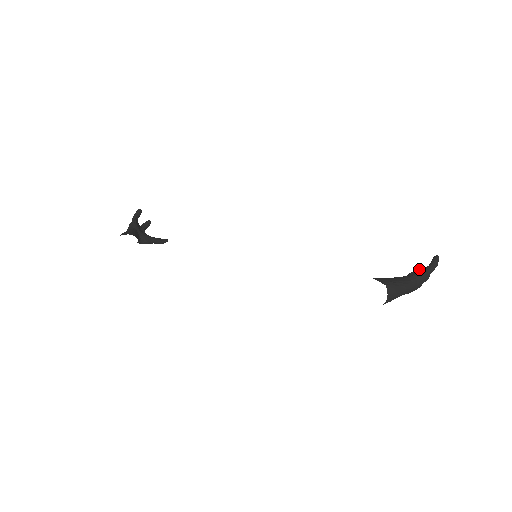
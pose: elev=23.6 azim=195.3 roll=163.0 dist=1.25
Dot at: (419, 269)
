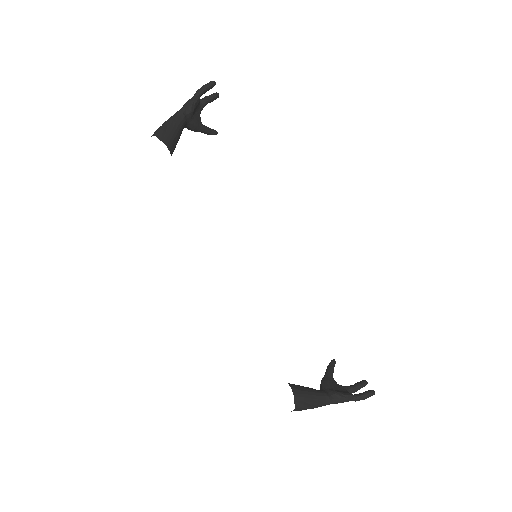
Dot at: (346, 396)
